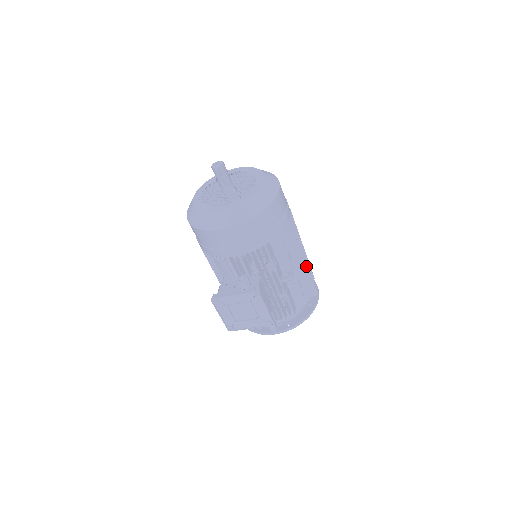
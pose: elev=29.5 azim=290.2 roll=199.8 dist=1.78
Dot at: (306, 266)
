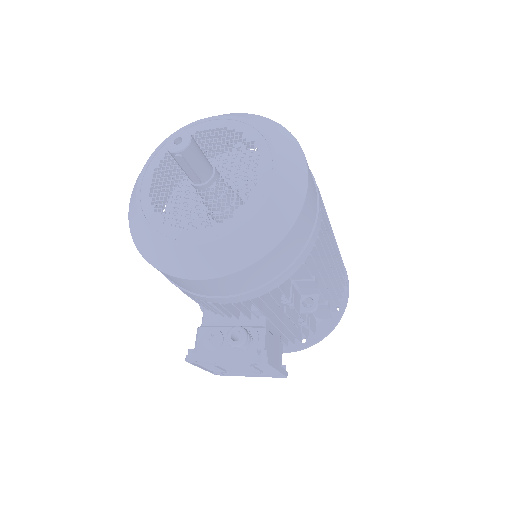
Dot at: (337, 268)
